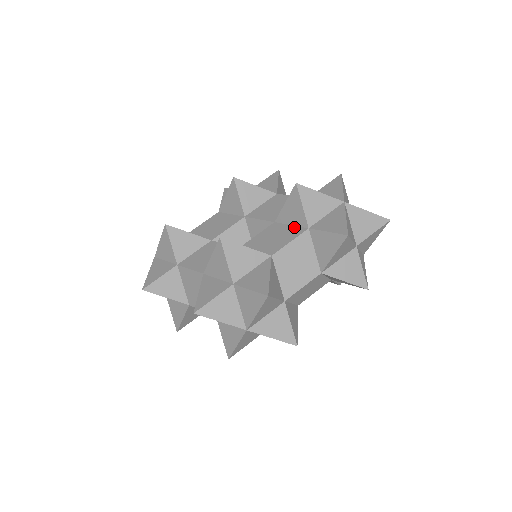
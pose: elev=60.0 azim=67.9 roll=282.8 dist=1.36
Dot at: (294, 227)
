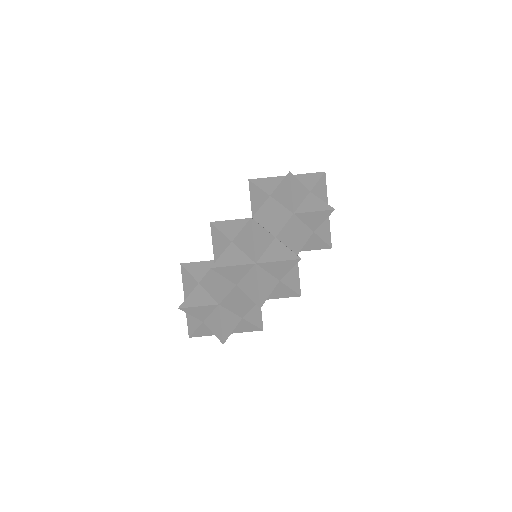
Dot at: occluded
